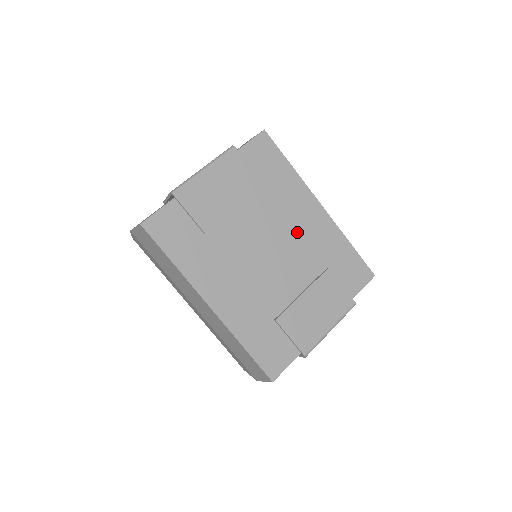
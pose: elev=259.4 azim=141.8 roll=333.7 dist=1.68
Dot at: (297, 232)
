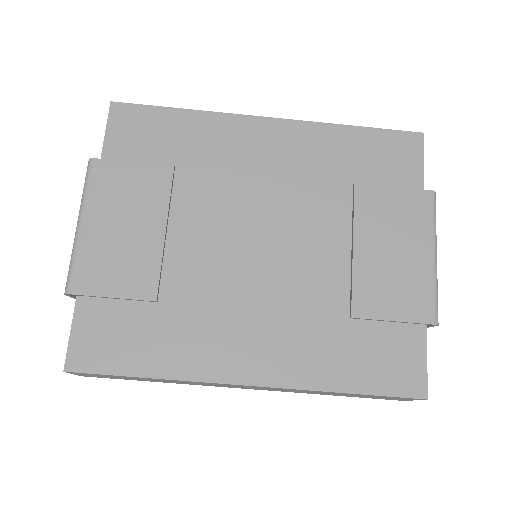
Dot at: (271, 180)
